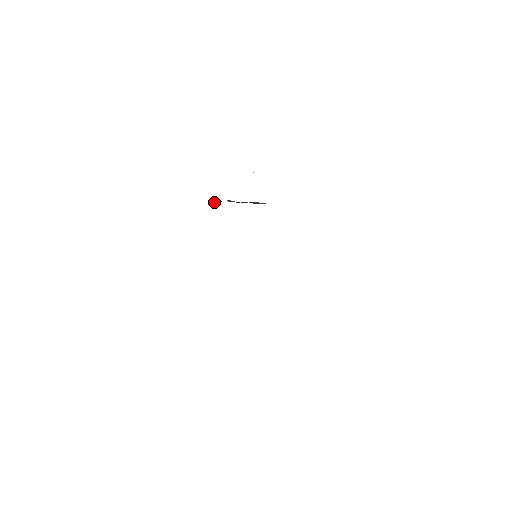
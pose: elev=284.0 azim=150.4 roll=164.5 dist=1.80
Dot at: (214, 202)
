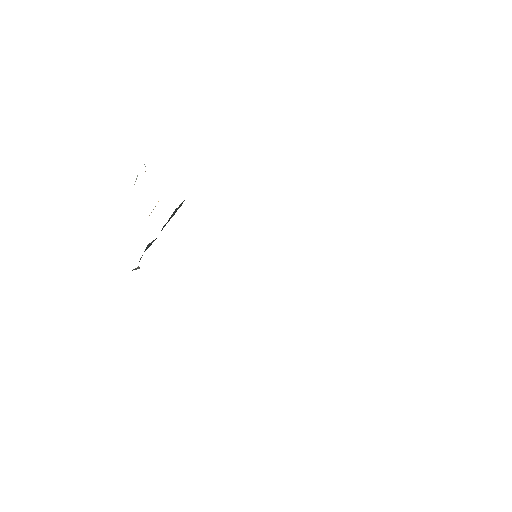
Dot at: (135, 269)
